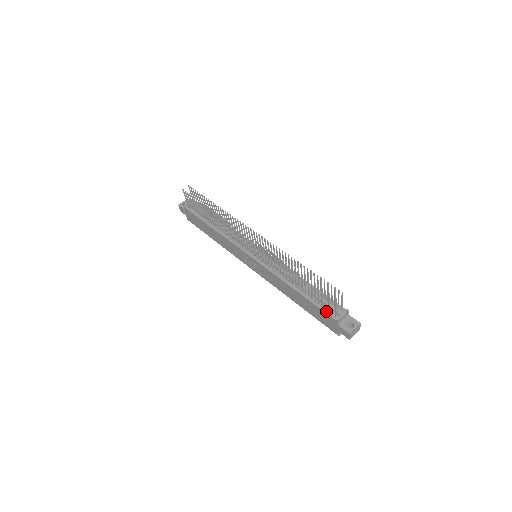
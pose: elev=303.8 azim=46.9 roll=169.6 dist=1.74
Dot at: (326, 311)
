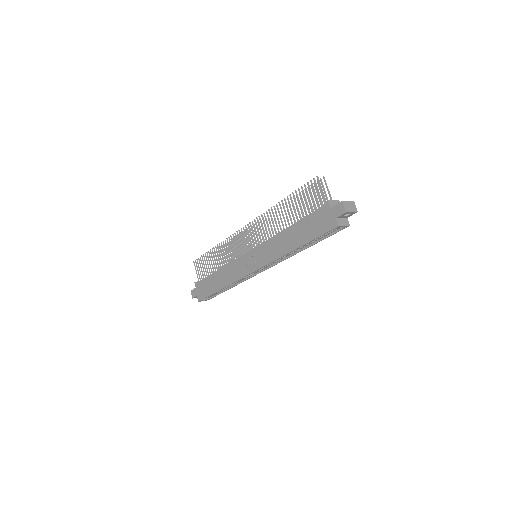
Dot at: (317, 210)
